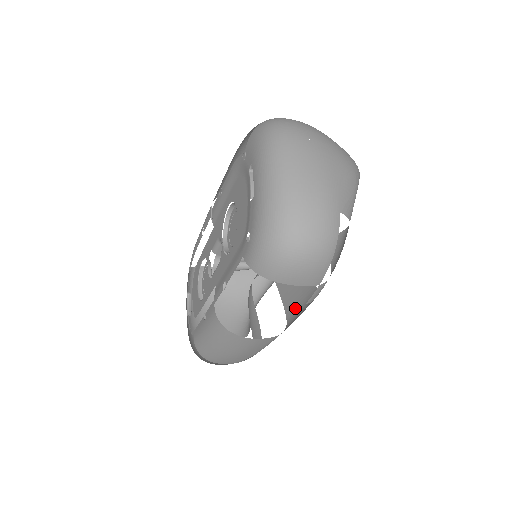
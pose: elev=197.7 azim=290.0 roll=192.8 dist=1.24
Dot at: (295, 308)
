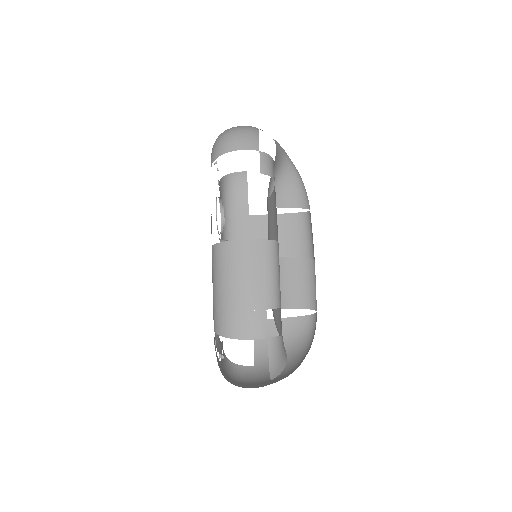
Dot at: occluded
